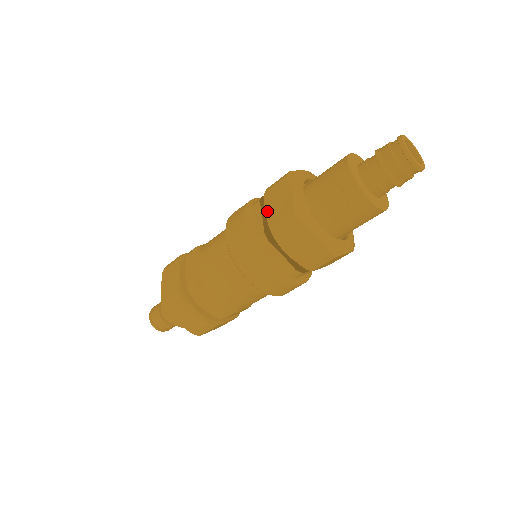
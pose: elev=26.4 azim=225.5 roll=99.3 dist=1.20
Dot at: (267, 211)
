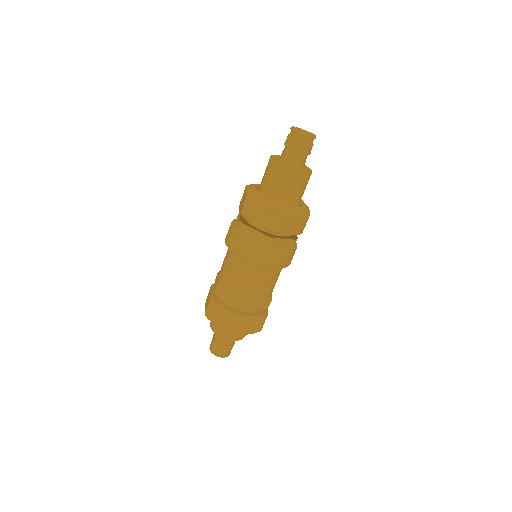
Dot at: (258, 224)
